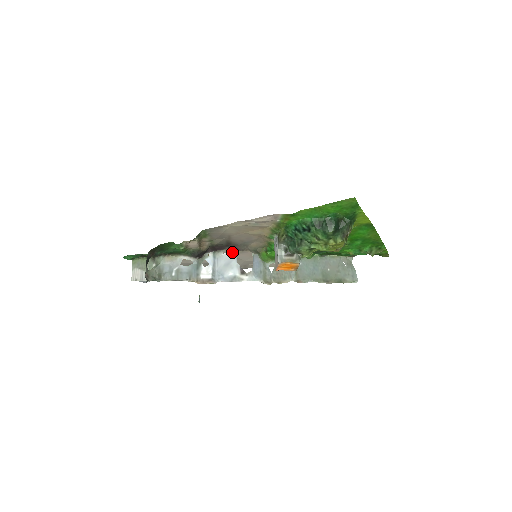
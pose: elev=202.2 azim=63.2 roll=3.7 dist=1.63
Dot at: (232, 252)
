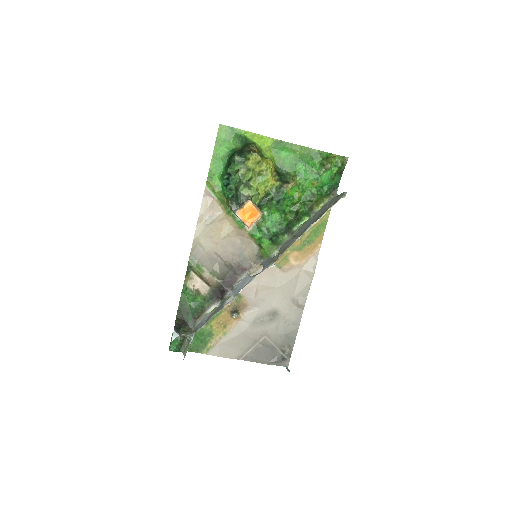
Dot at: (245, 277)
